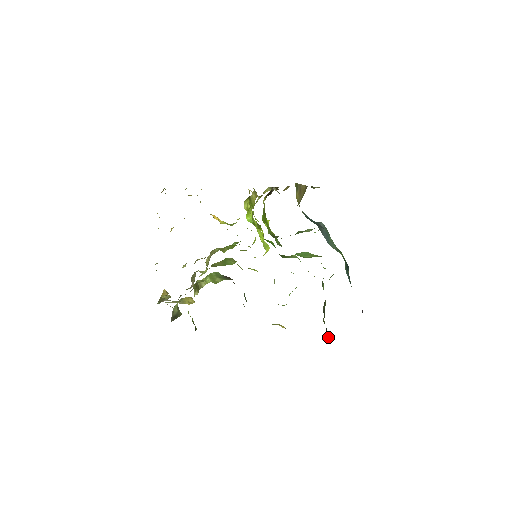
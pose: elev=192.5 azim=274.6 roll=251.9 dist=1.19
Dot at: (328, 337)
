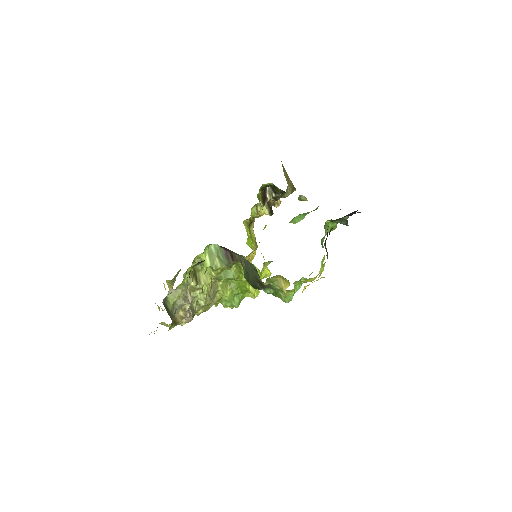
Dot at: occluded
